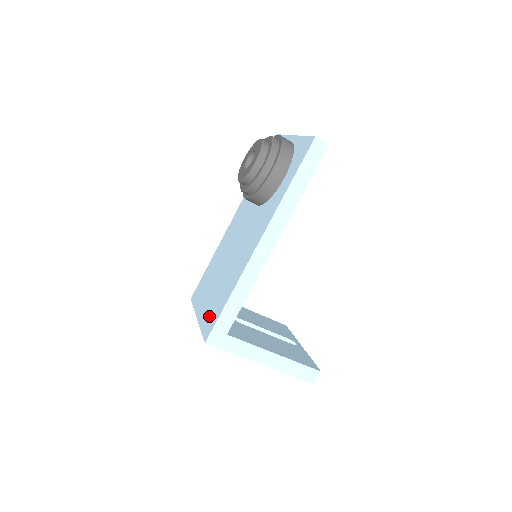
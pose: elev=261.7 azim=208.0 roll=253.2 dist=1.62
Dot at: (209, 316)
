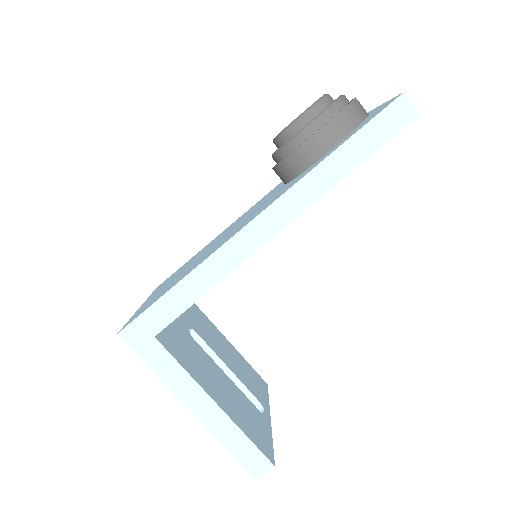
Dot at: (148, 303)
